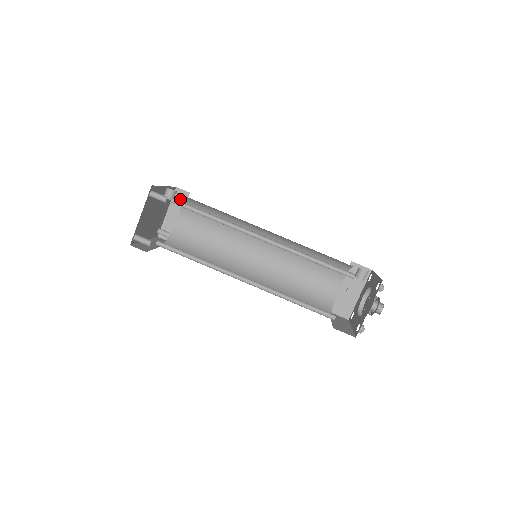
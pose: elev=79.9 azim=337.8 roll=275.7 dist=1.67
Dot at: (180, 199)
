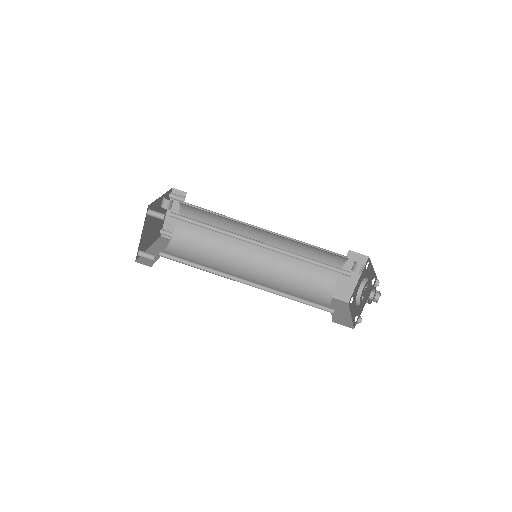
Dot at: (178, 200)
